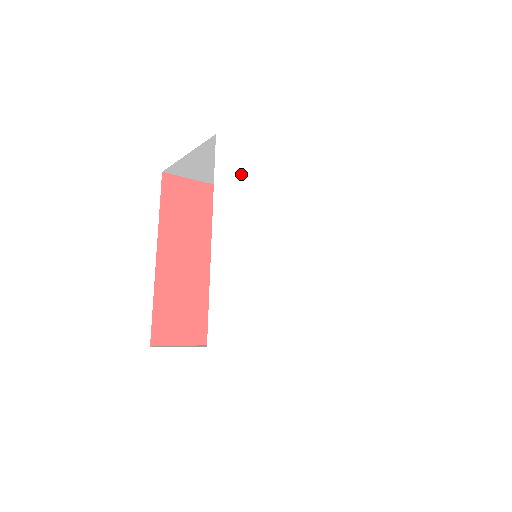
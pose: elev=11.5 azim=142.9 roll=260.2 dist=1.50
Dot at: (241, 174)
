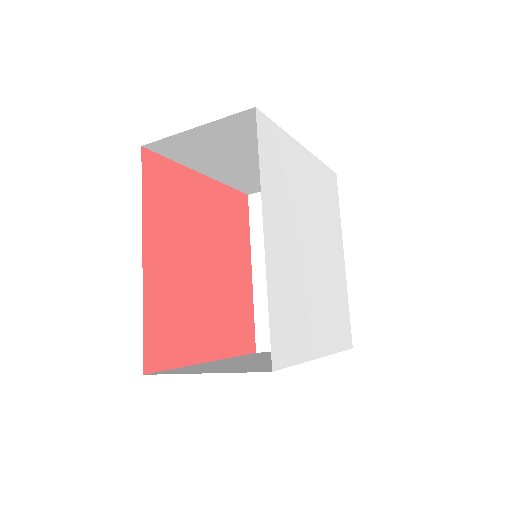
Dot at: (276, 159)
